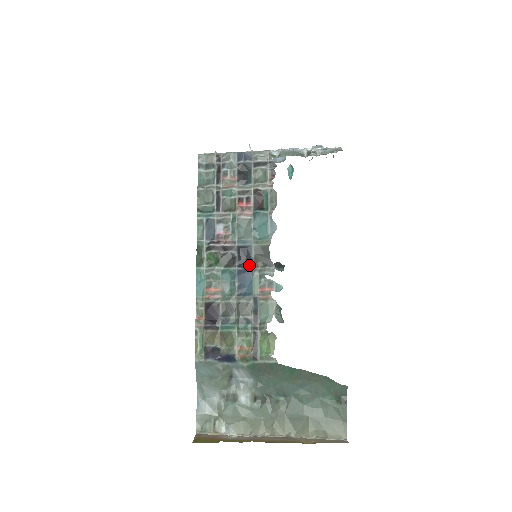
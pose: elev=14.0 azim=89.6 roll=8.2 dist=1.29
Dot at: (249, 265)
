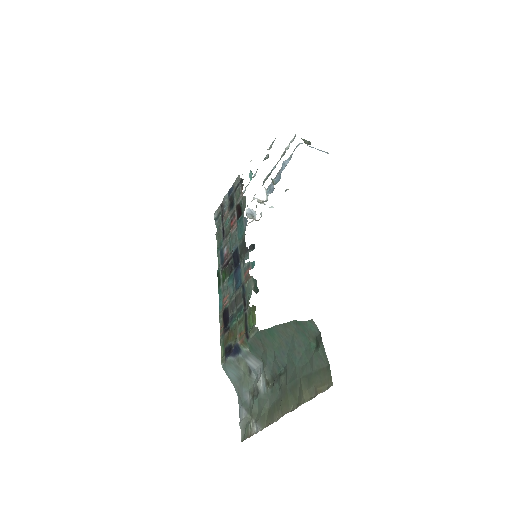
Dot at: (239, 262)
